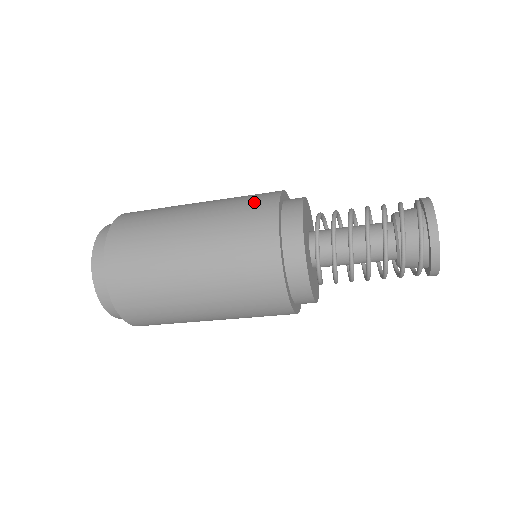
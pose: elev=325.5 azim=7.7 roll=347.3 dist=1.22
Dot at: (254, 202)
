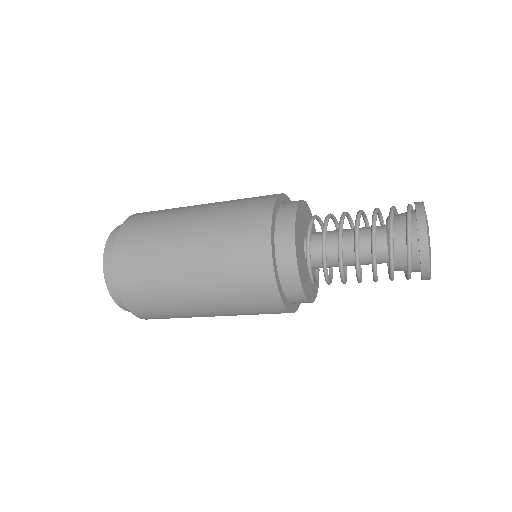
Dot at: occluded
